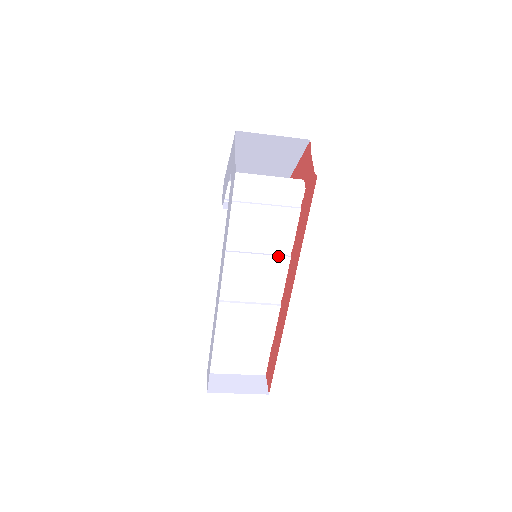
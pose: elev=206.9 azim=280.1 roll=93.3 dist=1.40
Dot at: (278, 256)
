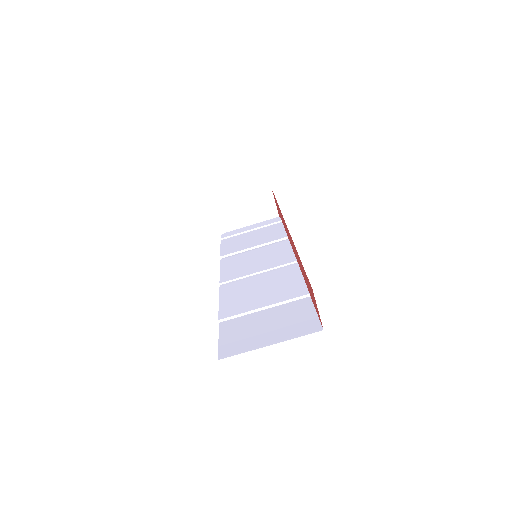
Dot at: (276, 244)
